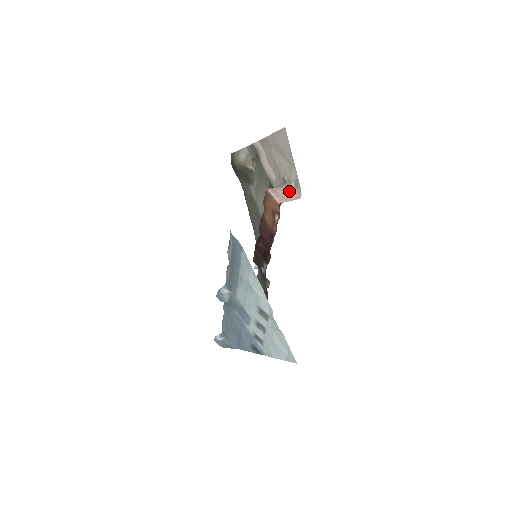
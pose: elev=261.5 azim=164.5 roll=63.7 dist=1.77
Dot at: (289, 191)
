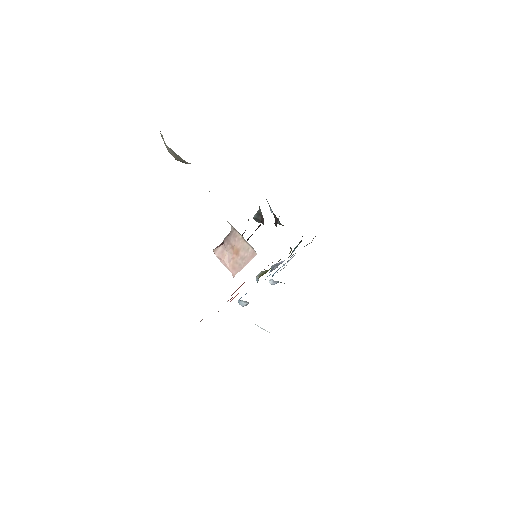
Dot at: (239, 247)
